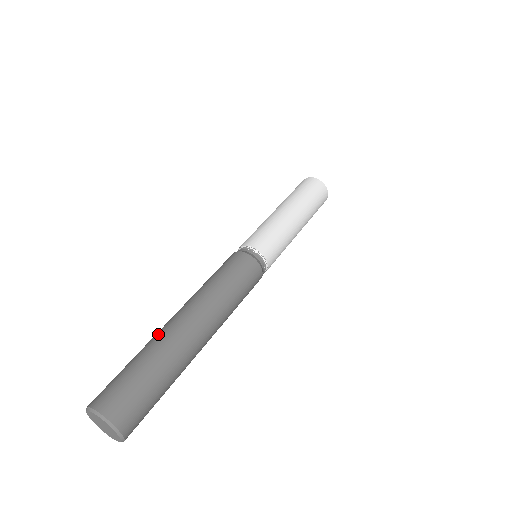
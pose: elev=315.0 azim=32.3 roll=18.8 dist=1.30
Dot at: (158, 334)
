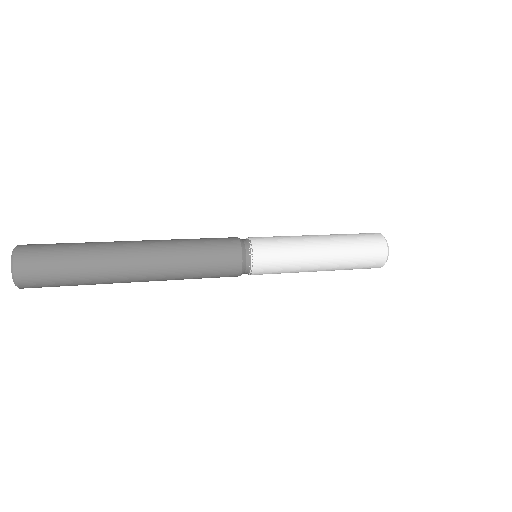
Dot at: occluded
